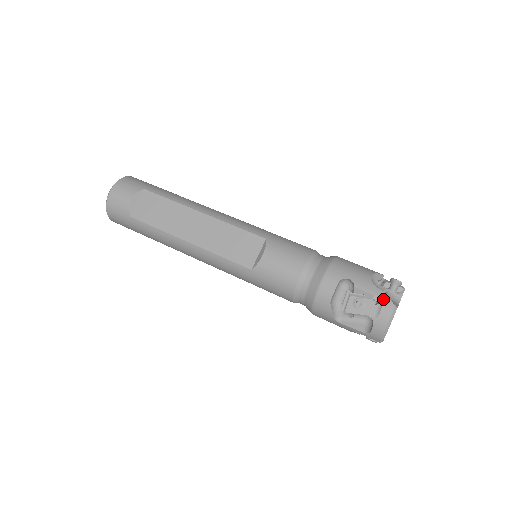
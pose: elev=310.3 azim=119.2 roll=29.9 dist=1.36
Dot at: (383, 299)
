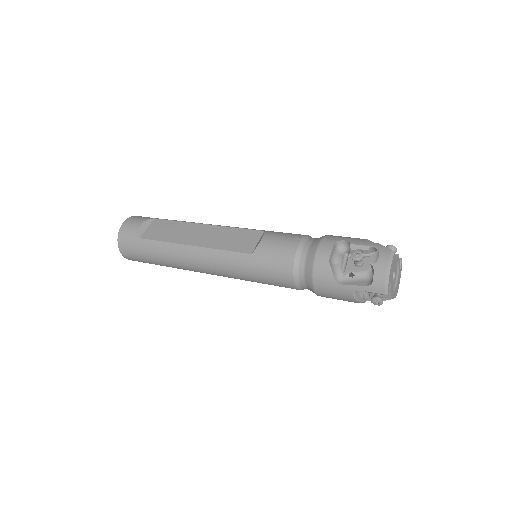
Dot at: (379, 247)
